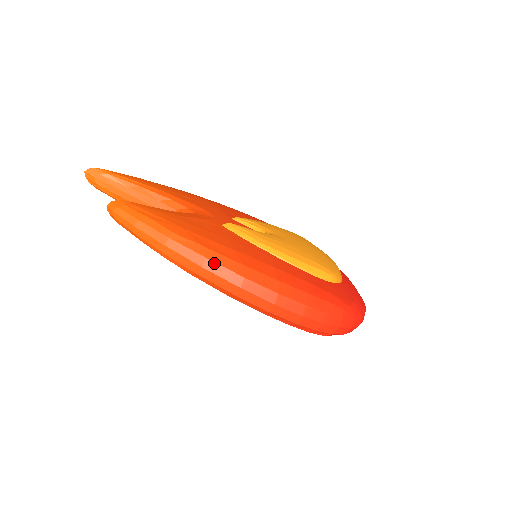
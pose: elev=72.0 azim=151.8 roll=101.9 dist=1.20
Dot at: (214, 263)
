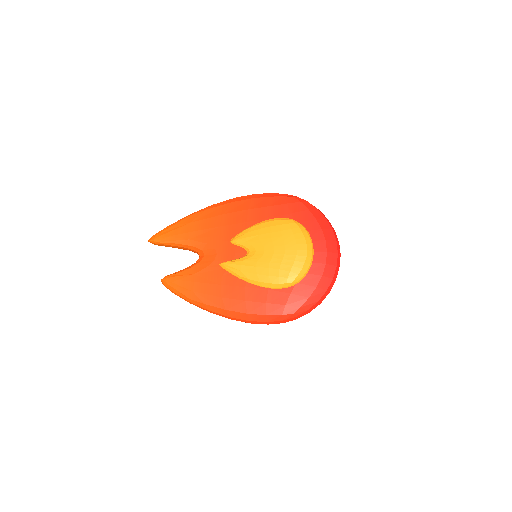
Dot at: (213, 312)
